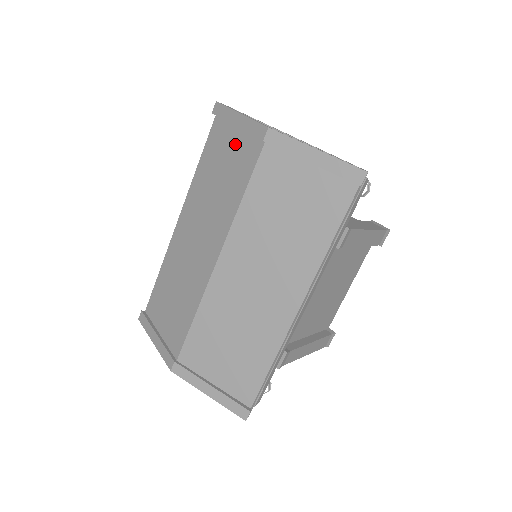
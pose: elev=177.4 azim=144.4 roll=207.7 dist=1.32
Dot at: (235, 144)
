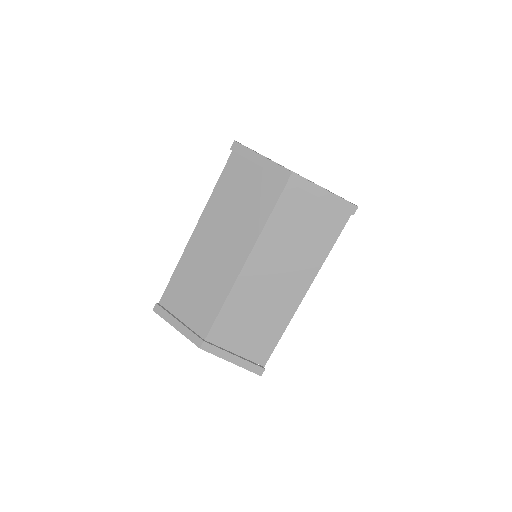
Dot at: (257, 178)
